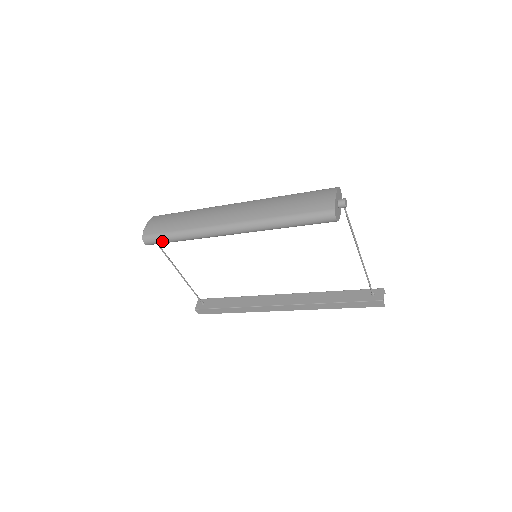
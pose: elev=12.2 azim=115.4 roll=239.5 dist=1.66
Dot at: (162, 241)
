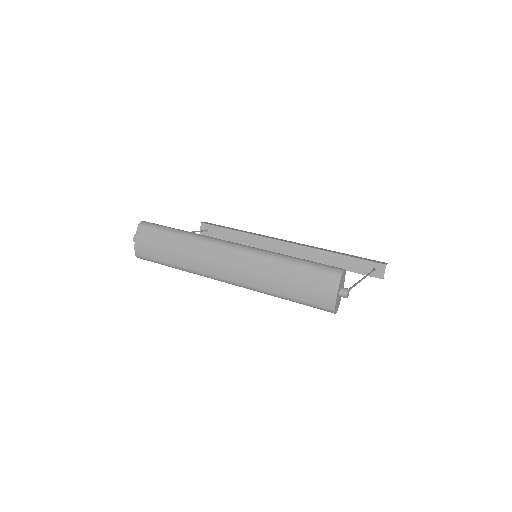
Dot at: occluded
